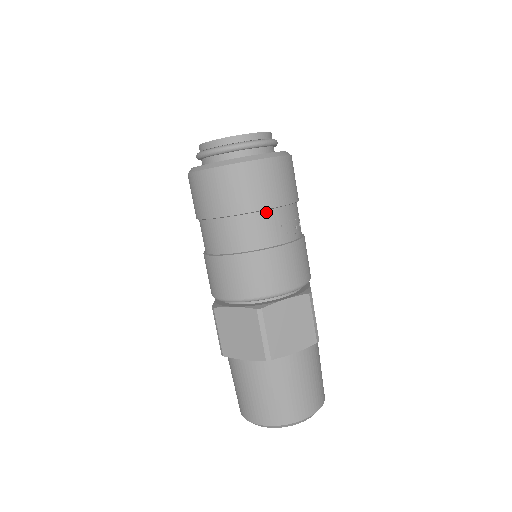
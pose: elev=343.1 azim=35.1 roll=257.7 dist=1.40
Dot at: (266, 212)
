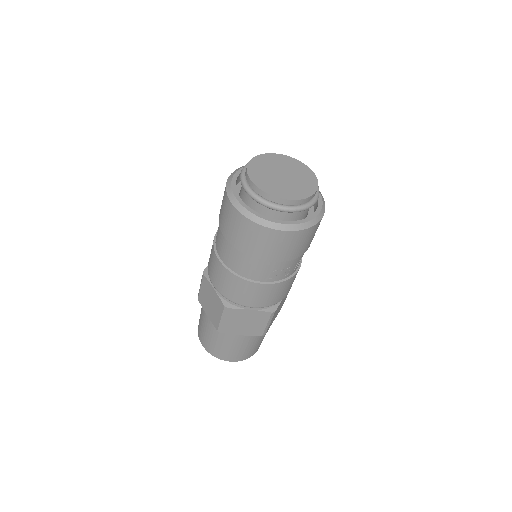
Dot at: (264, 261)
